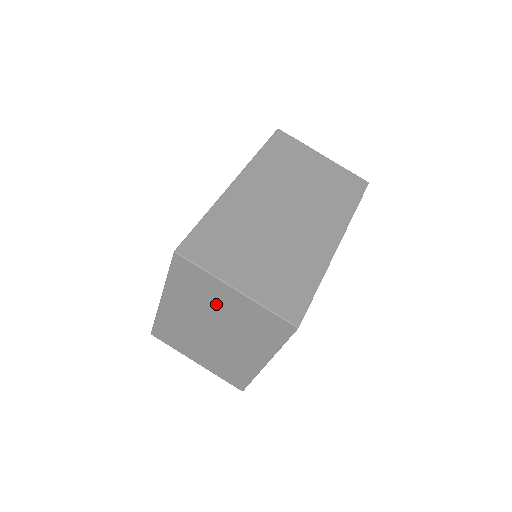
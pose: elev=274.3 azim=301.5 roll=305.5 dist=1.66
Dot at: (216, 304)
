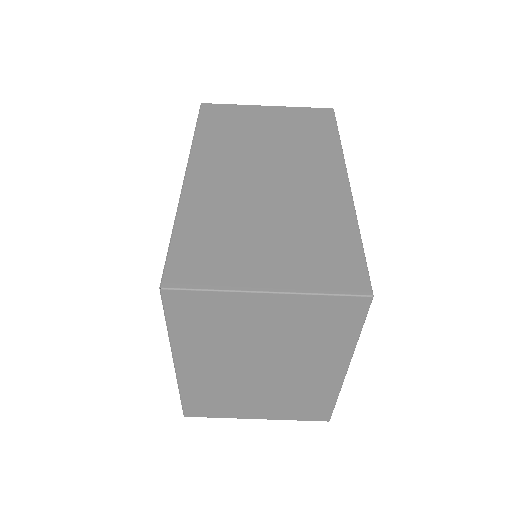
Dot at: (249, 329)
